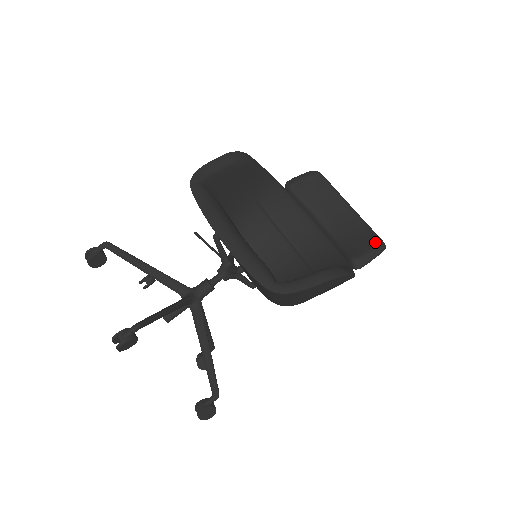
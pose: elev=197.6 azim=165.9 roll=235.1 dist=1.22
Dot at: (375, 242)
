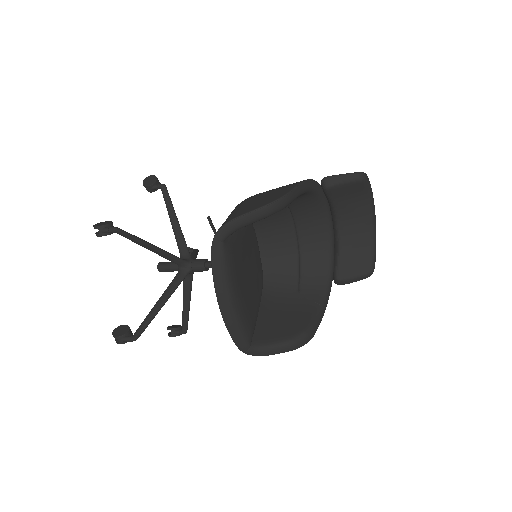
Dot at: (366, 269)
